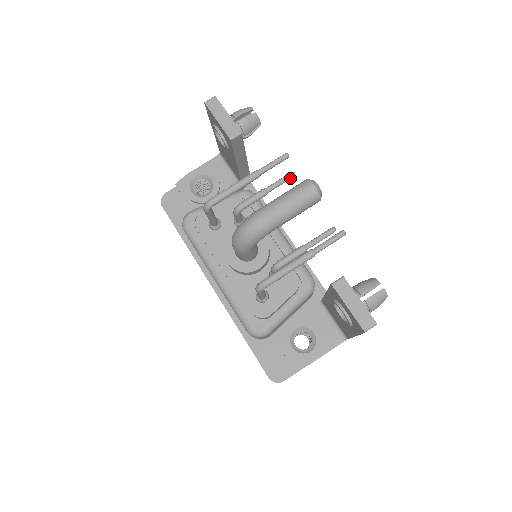
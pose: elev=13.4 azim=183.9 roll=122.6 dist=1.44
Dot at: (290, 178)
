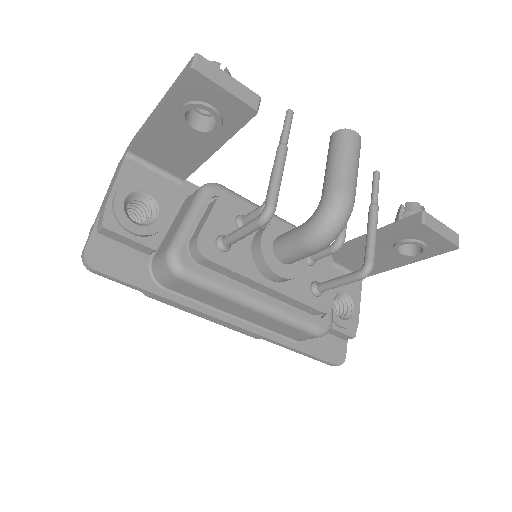
Dot at: occluded
